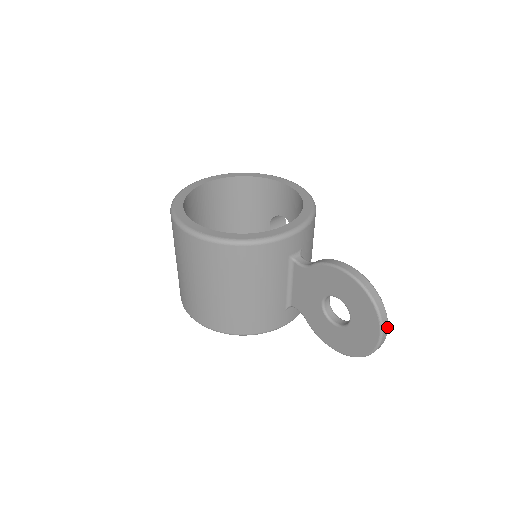
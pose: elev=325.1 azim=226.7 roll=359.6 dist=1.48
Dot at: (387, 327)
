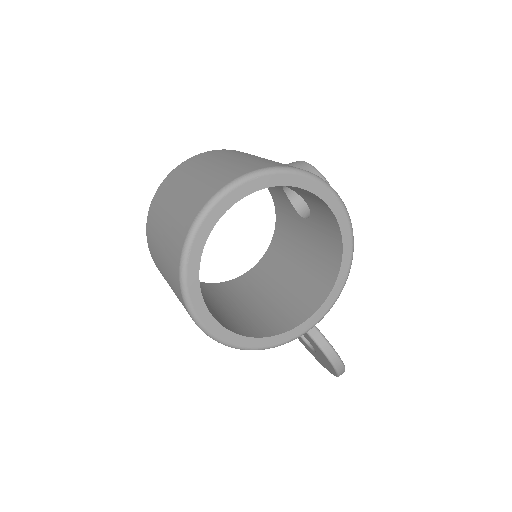
Dot at: occluded
